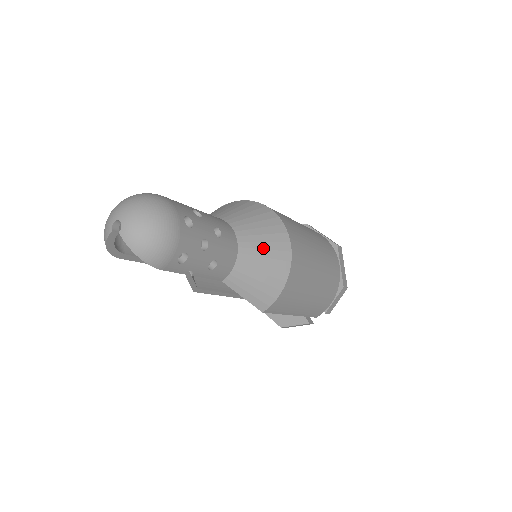
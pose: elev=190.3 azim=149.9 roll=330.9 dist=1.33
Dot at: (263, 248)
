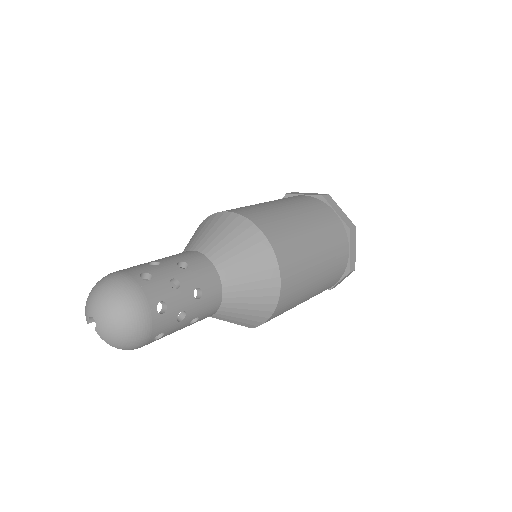
Dot at: (250, 289)
